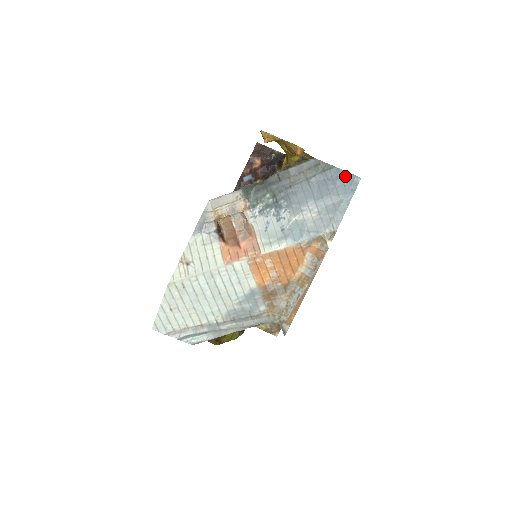
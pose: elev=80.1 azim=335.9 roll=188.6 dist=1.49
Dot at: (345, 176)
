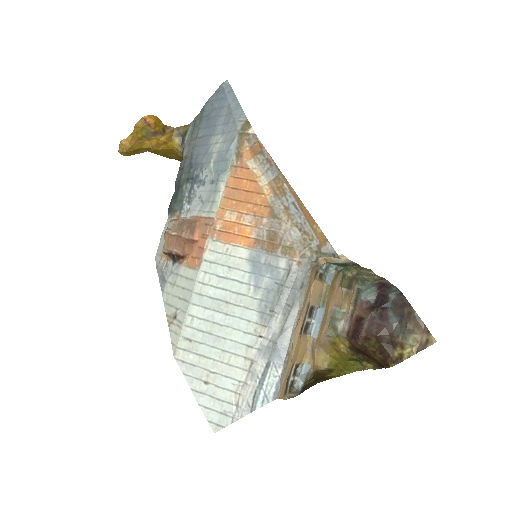
Dot at: (215, 96)
